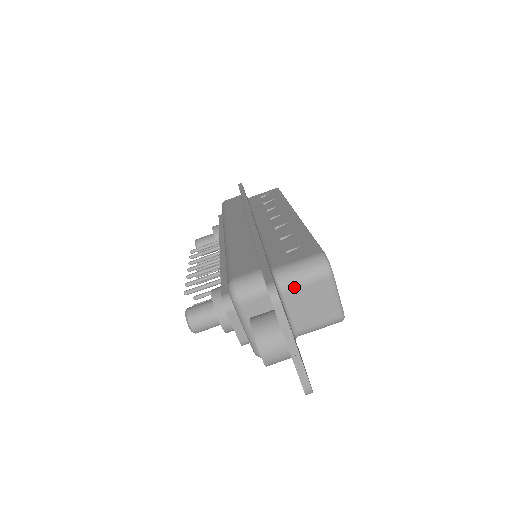
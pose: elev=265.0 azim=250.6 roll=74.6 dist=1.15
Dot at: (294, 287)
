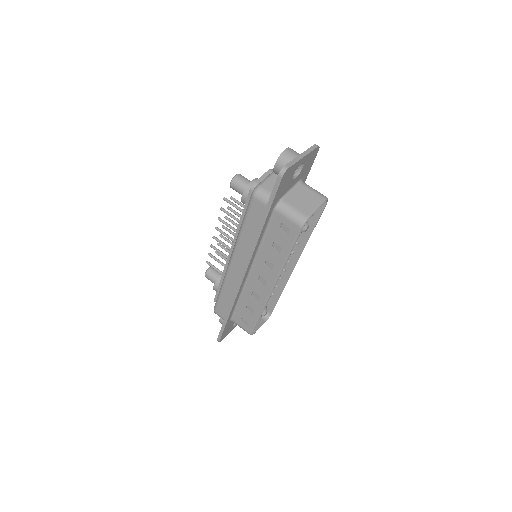
Dot at: (307, 187)
